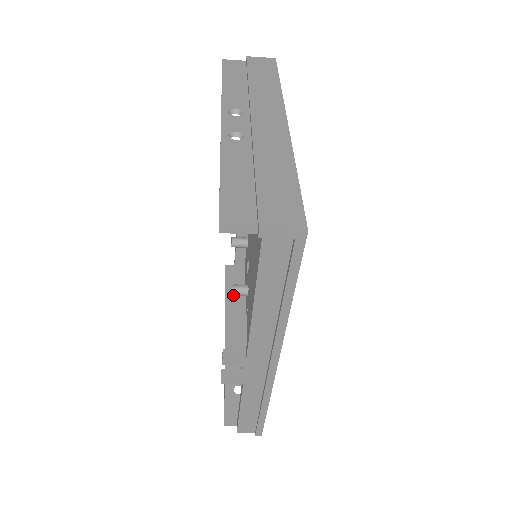
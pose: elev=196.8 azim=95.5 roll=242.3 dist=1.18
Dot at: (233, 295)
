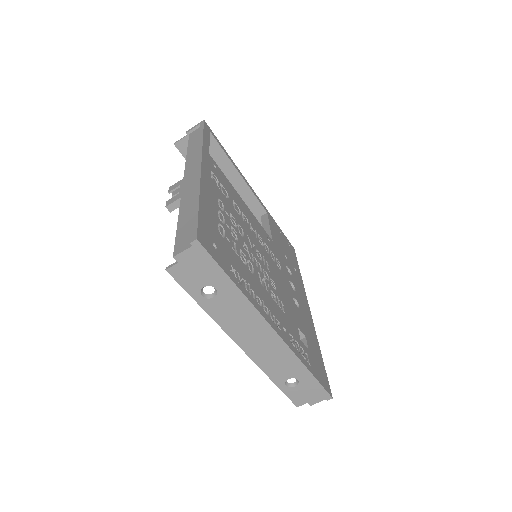
Dot at: (281, 375)
